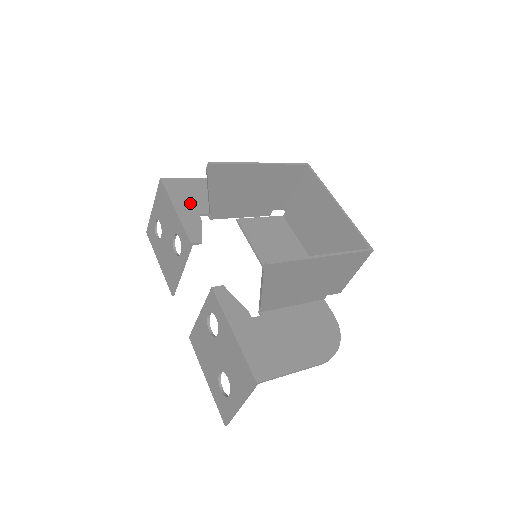
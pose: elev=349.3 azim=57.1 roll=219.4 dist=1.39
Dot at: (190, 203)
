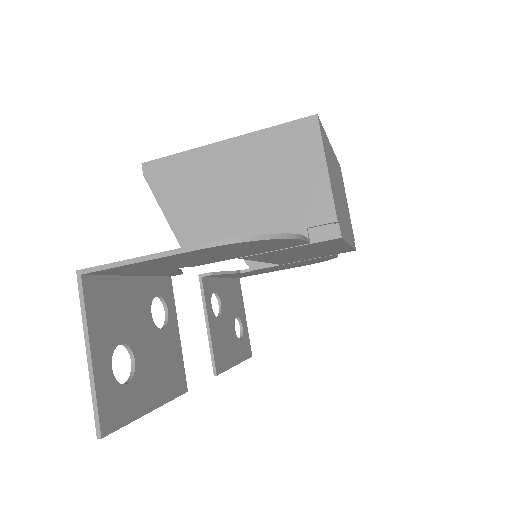
Dot at: occluded
